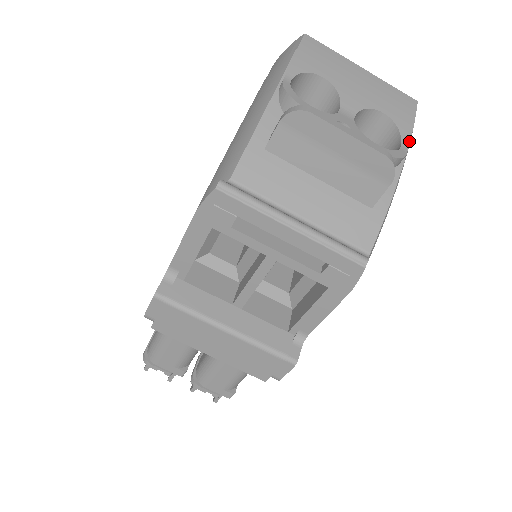
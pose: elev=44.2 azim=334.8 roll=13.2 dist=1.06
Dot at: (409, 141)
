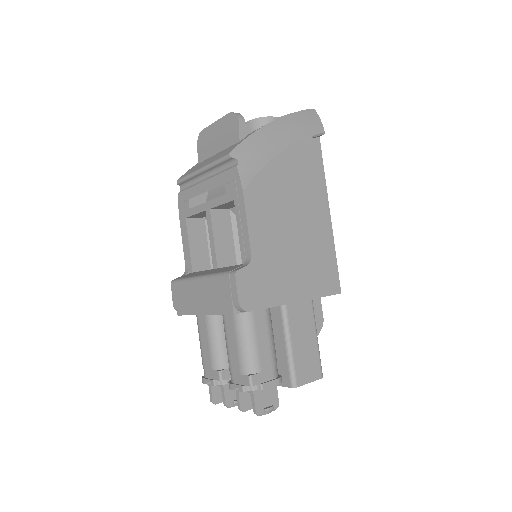
Dot at: (286, 116)
